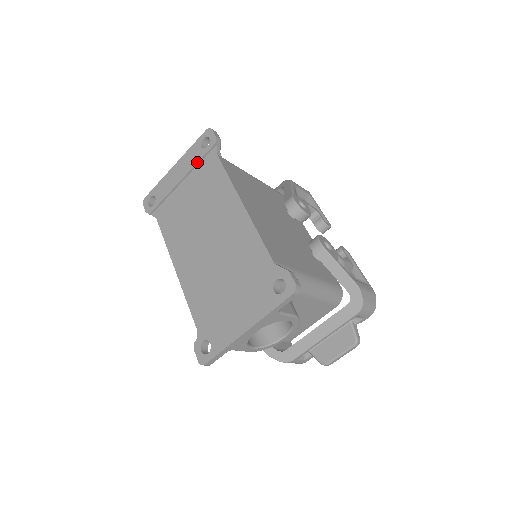
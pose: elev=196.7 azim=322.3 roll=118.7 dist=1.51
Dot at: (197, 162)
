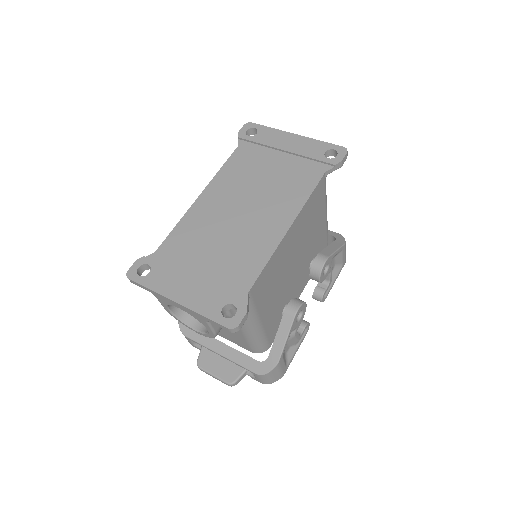
Dot at: (309, 157)
